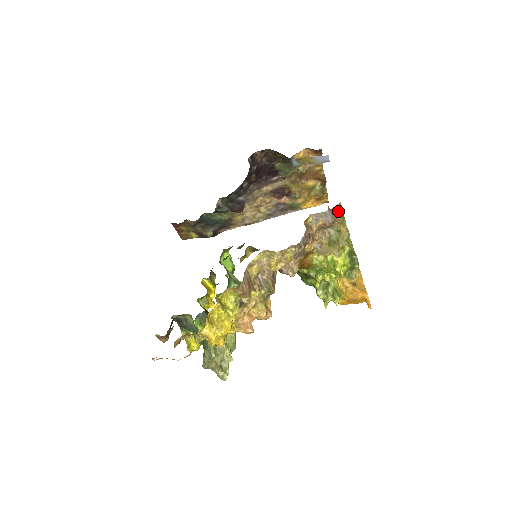
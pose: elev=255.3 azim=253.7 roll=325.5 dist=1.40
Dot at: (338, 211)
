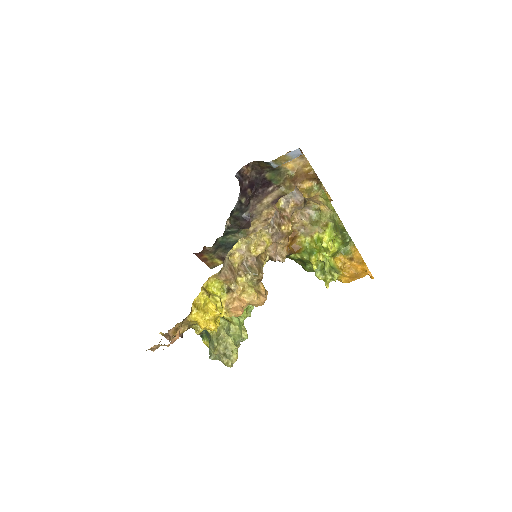
Dot at: (320, 195)
